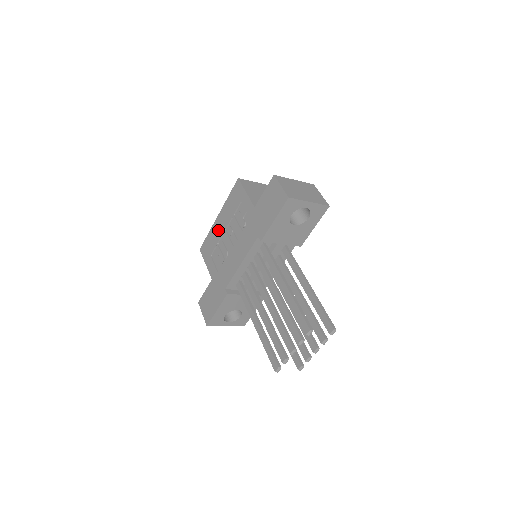
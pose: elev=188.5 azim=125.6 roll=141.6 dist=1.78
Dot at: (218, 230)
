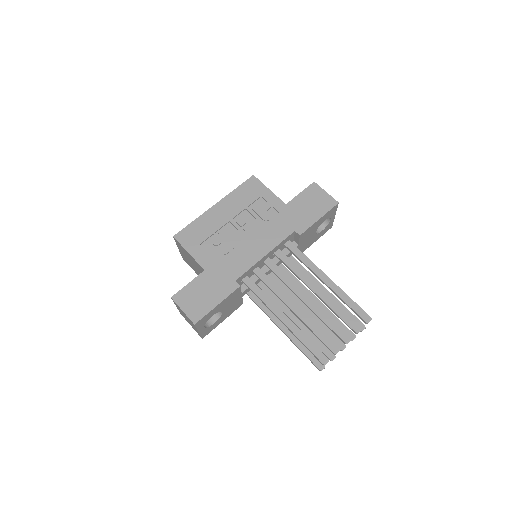
Dot at: (217, 219)
